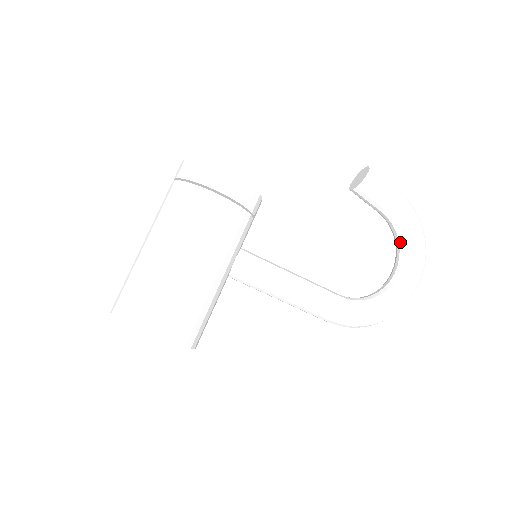
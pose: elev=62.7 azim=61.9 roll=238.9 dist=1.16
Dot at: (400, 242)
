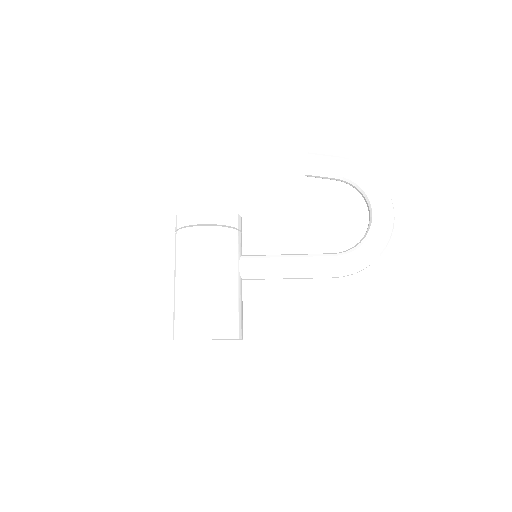
Dot at: (362, 192)
